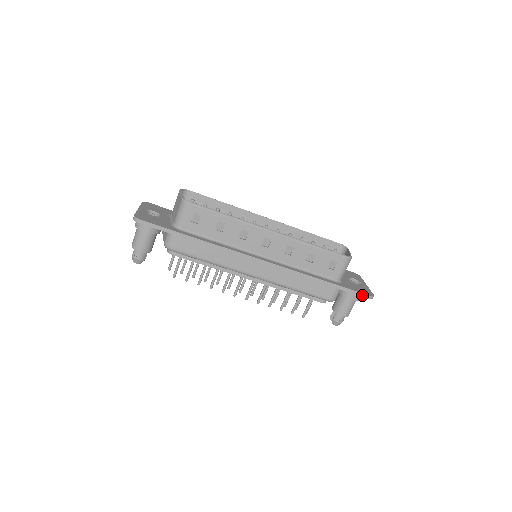
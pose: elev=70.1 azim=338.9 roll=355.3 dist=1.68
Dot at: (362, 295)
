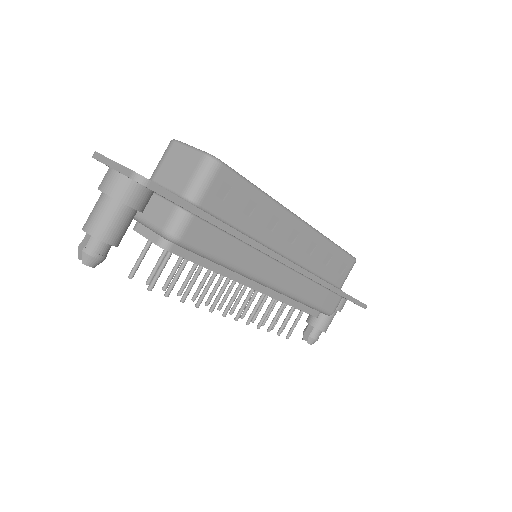
Dot at: (361, 305)
